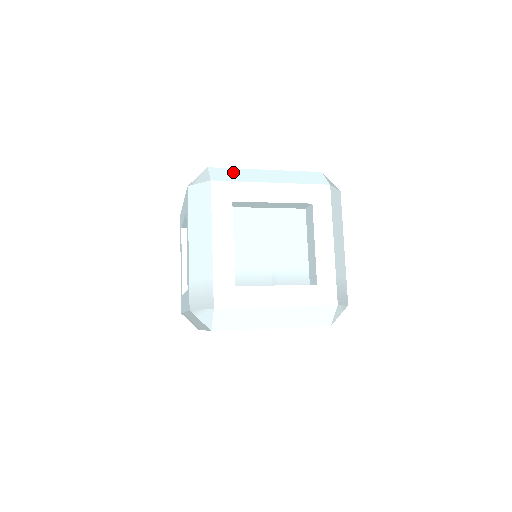
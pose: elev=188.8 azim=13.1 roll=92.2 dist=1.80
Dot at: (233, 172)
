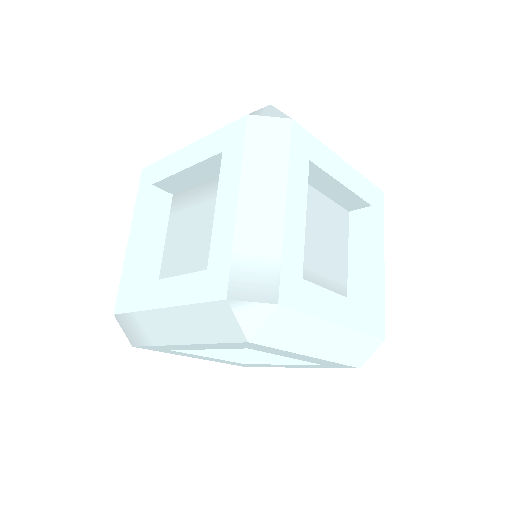
Dot at: occluded
